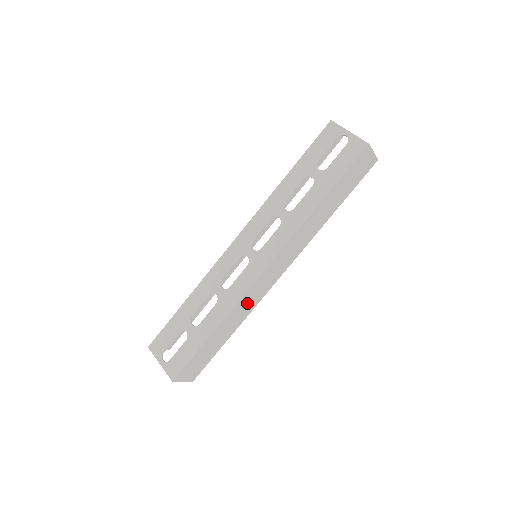
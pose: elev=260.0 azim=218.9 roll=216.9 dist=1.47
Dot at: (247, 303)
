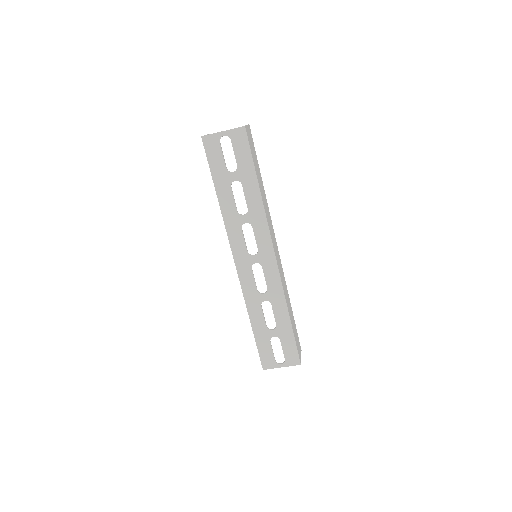
Dot at: (283, 283)
